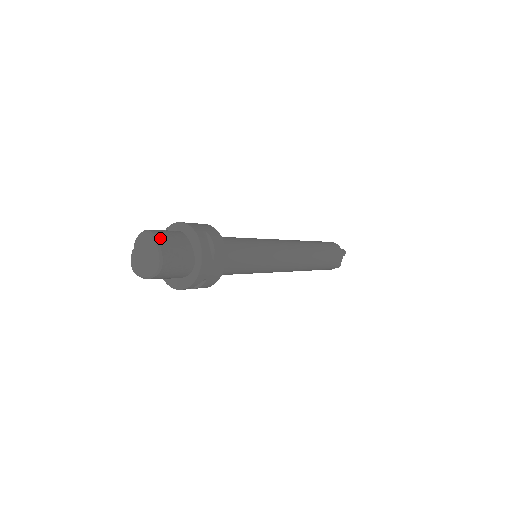
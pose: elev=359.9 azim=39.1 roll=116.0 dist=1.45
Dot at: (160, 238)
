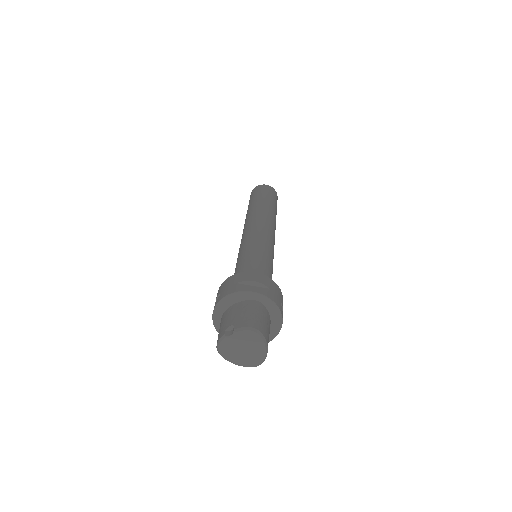
Dot at: (267, 338)
